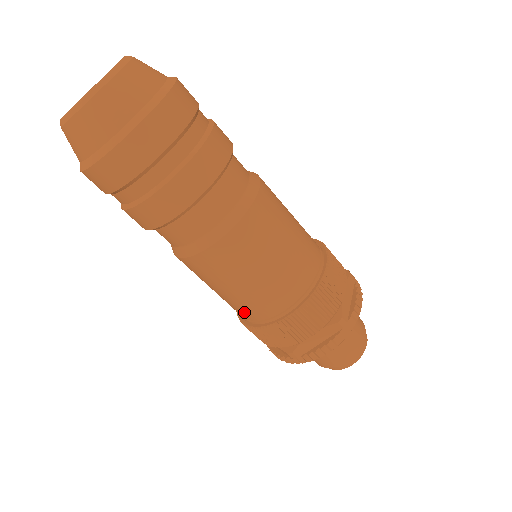
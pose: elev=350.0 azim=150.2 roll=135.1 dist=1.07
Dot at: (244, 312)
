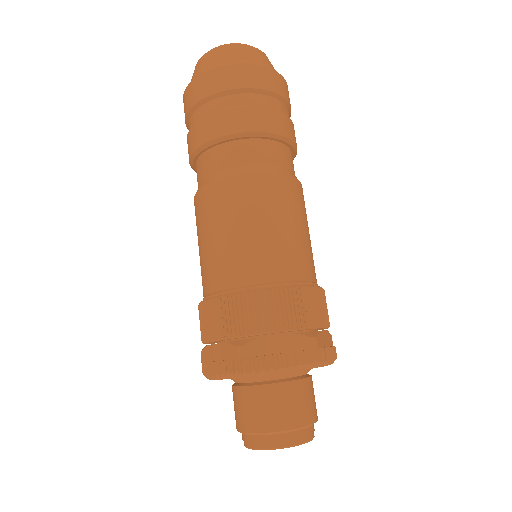
Dot at: (222, 273)
